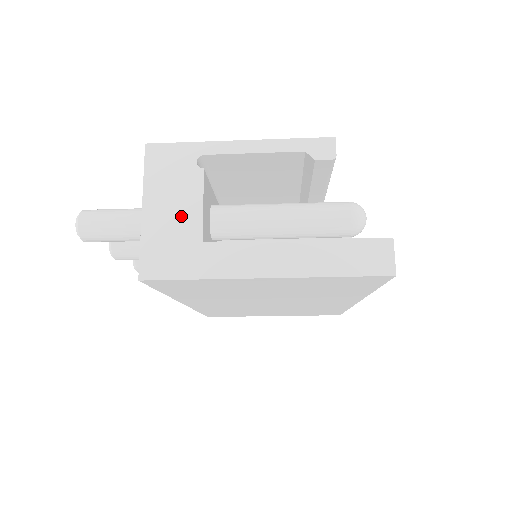
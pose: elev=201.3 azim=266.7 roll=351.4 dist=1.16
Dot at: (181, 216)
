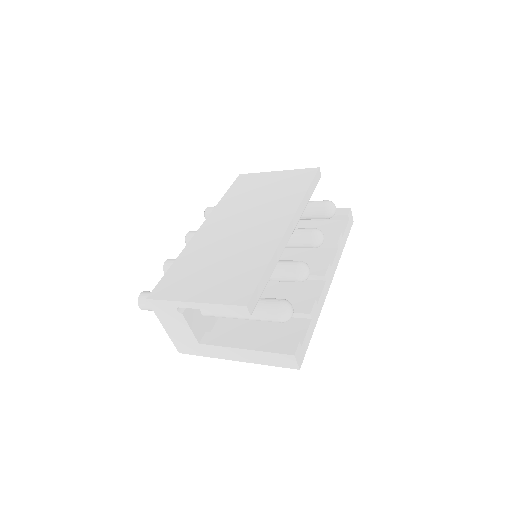
Dot at: (183, 332)
